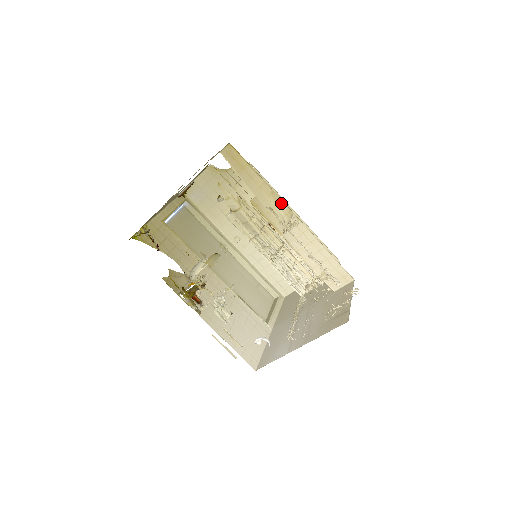
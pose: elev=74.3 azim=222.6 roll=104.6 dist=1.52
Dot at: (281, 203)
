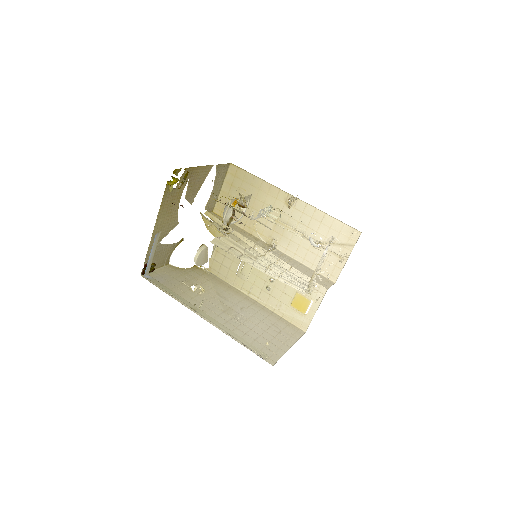
Dot at: (259, 240)
